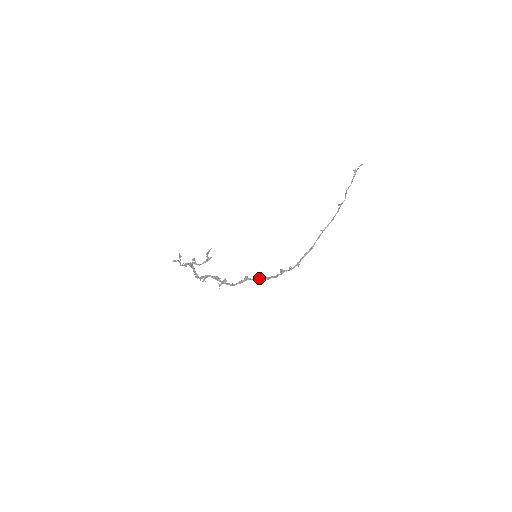
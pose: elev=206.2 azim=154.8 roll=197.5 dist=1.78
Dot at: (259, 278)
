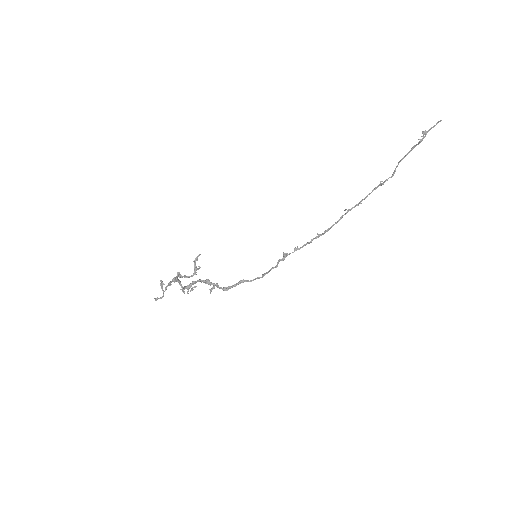
Dot at: (257, 278)
